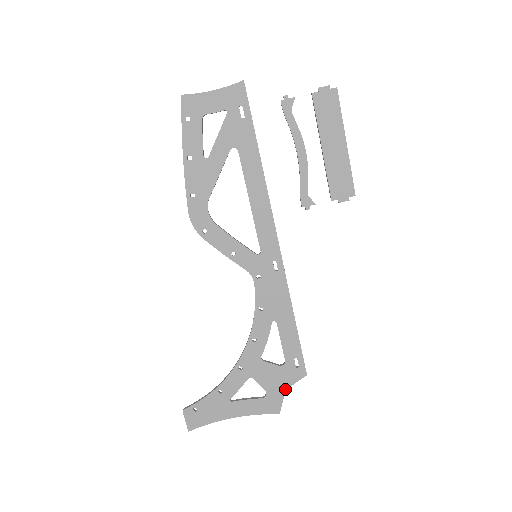
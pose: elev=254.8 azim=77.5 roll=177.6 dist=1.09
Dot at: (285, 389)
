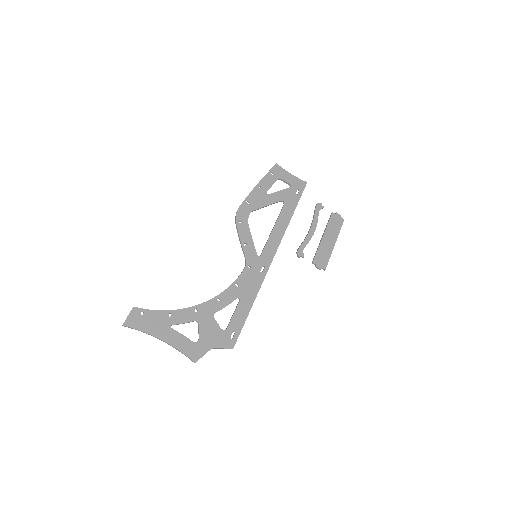
Dot at: (212, 347)
